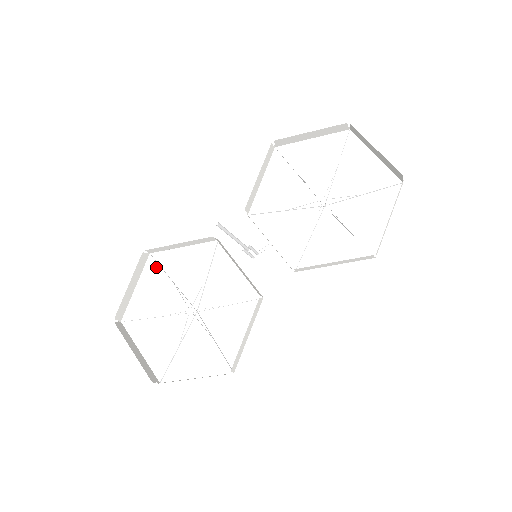
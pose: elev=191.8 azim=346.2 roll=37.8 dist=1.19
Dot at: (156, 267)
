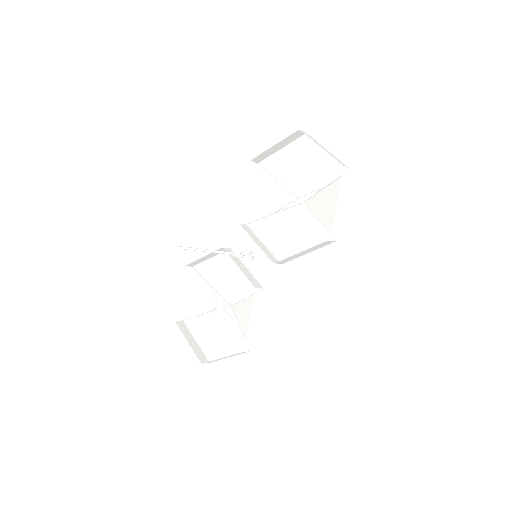
Dot at: (198, 276)
